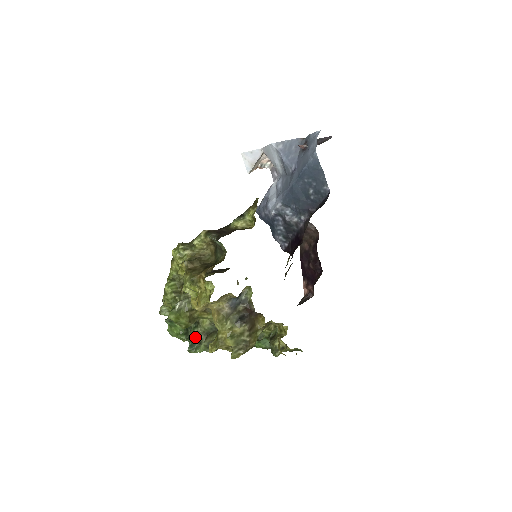
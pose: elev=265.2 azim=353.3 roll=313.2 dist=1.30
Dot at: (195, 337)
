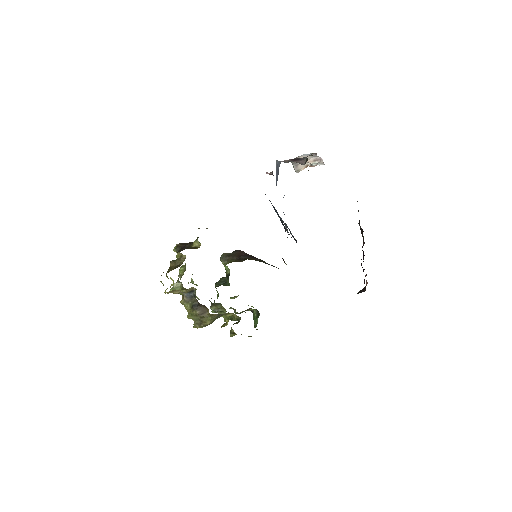
Dot at: occluded
